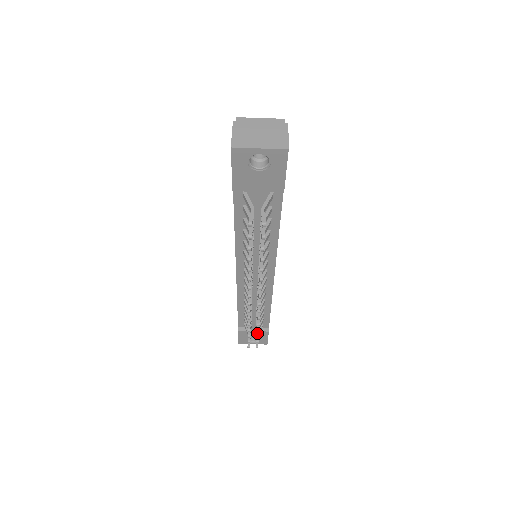
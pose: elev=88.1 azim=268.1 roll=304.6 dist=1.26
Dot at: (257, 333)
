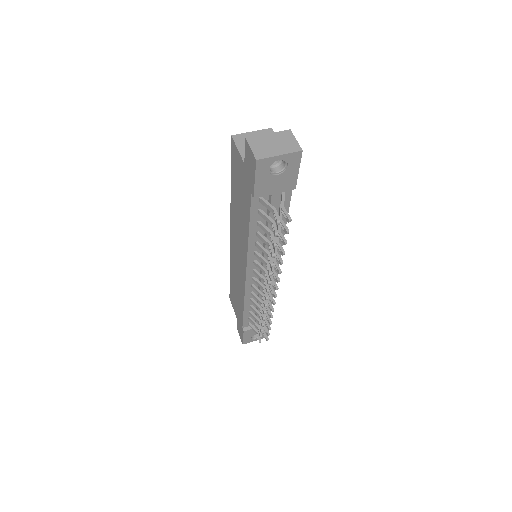
Dot at: (268, 326)
